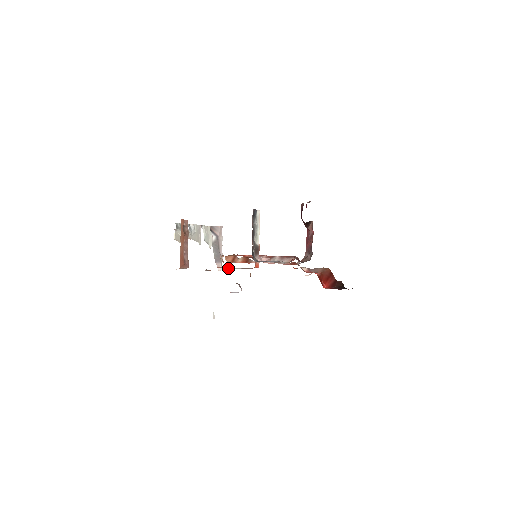
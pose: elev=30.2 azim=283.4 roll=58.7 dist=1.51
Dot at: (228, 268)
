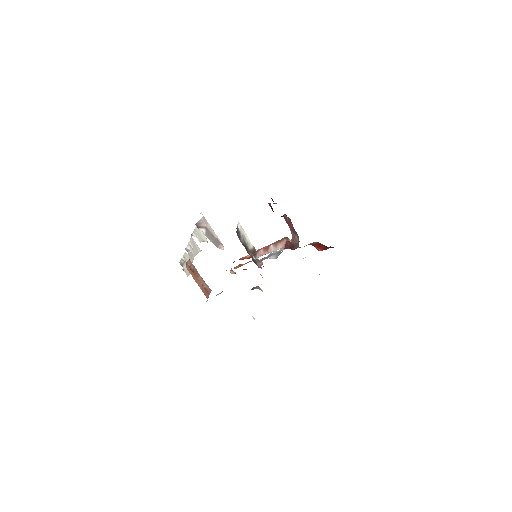
Dot at: occluded
